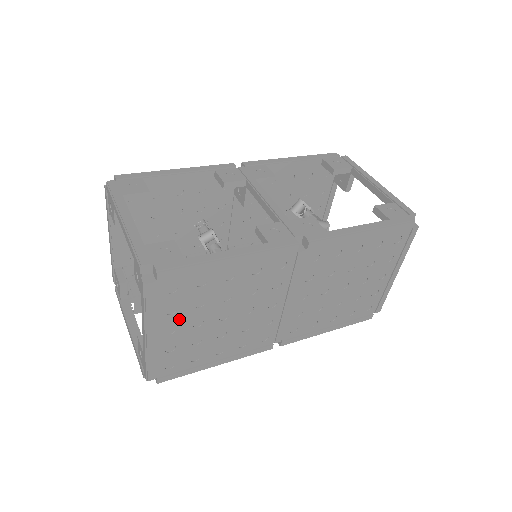
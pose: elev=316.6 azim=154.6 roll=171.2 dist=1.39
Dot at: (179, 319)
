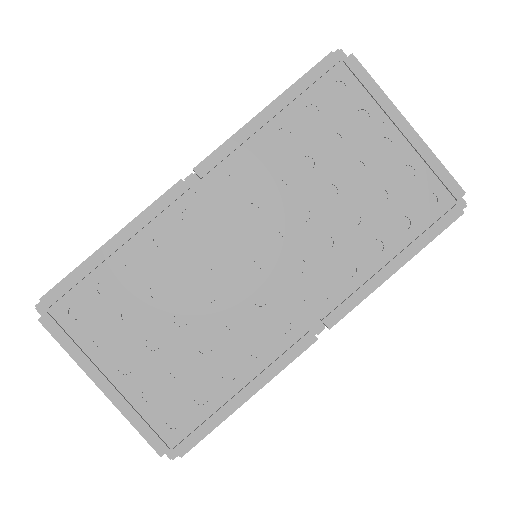
Dot at: (122, 348)
